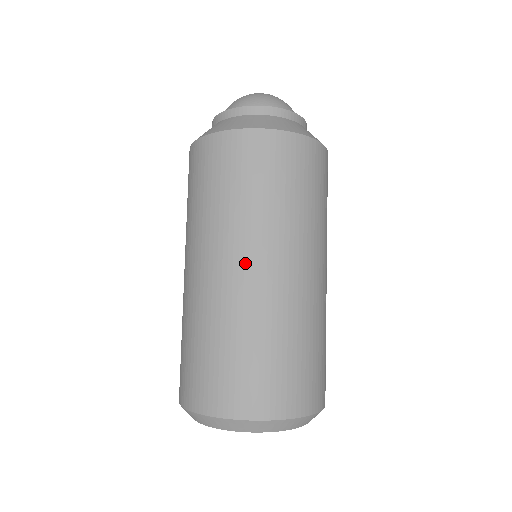
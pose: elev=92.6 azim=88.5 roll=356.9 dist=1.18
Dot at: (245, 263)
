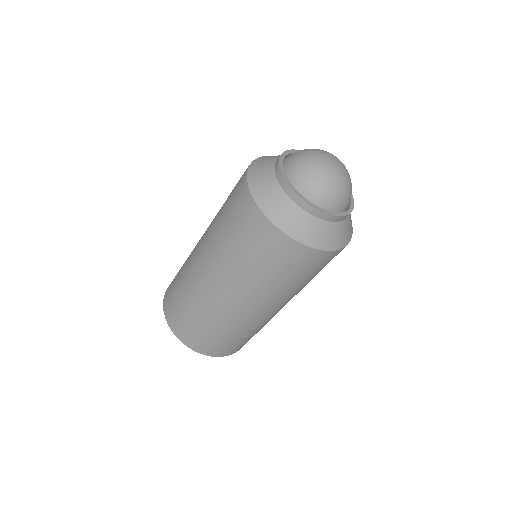
Dot at: (229, 295)
